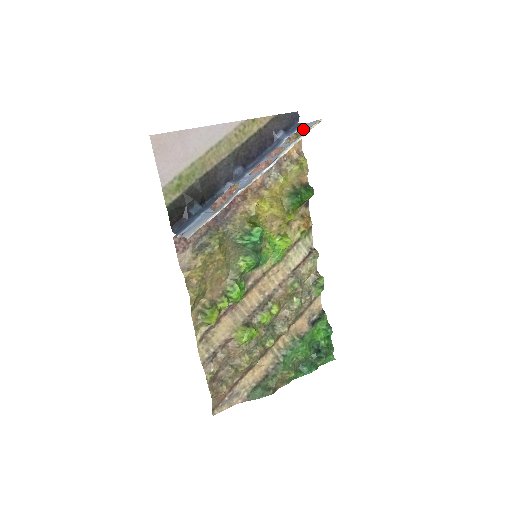
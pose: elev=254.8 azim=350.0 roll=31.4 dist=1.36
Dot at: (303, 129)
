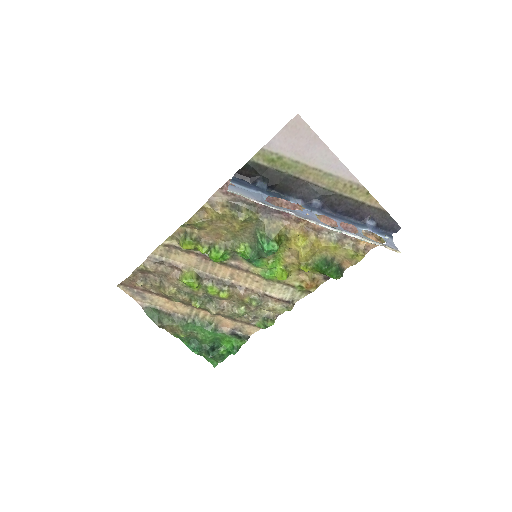
Dot at: (385, 241)
